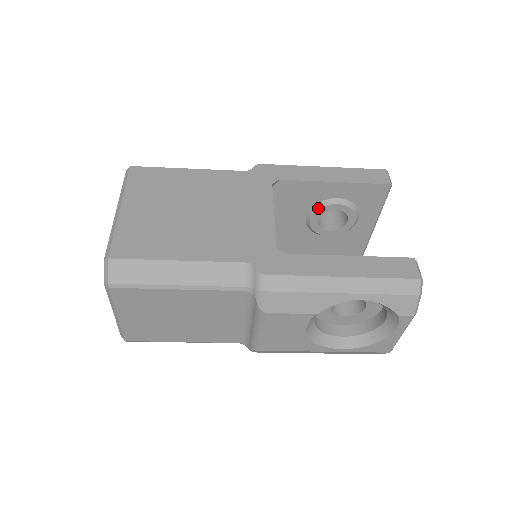
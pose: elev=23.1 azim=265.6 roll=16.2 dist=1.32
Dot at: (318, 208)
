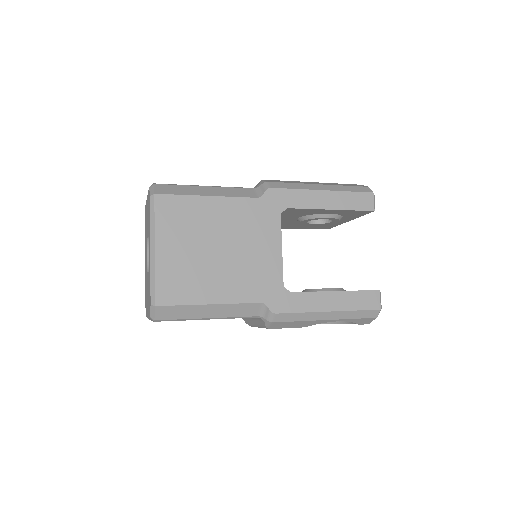
Dot at: (311, 218)
